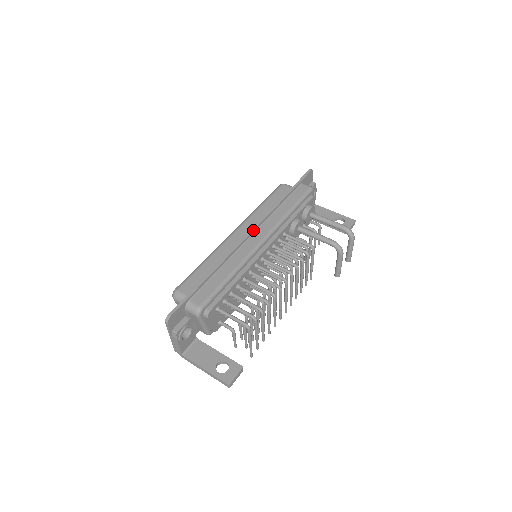
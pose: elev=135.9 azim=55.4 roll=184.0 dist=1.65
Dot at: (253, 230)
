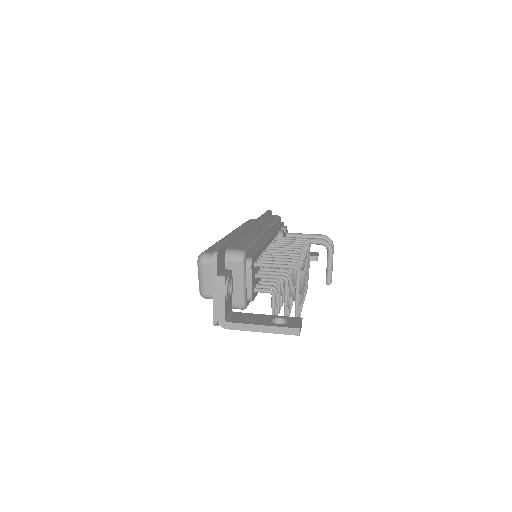
Dot at: (252, 224)
